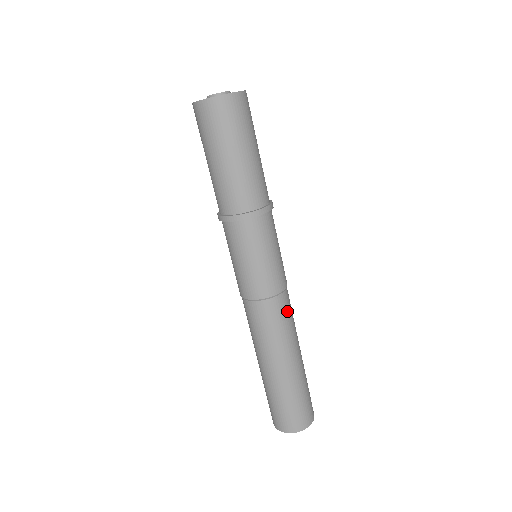
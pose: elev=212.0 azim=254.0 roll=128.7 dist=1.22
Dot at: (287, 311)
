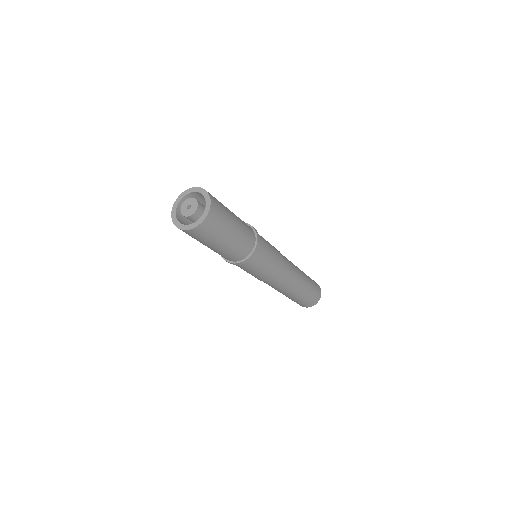
Dot at: (288, 273)
